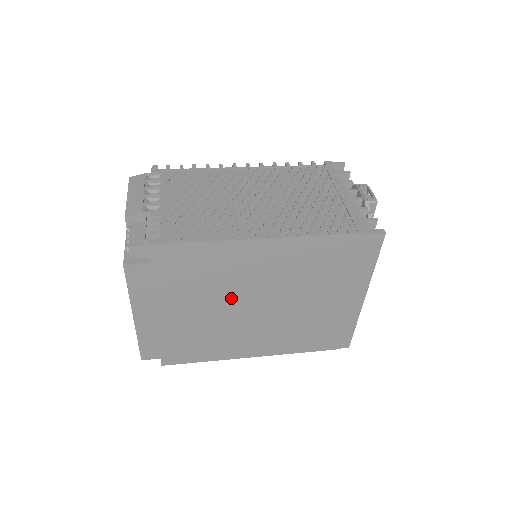
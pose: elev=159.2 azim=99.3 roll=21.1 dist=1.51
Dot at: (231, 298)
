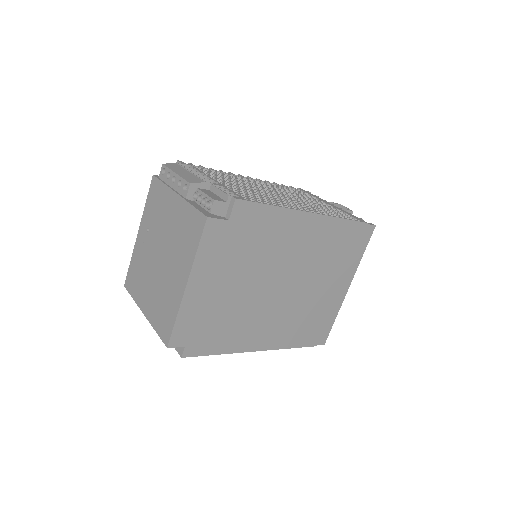
Dot at: (268, 273)
